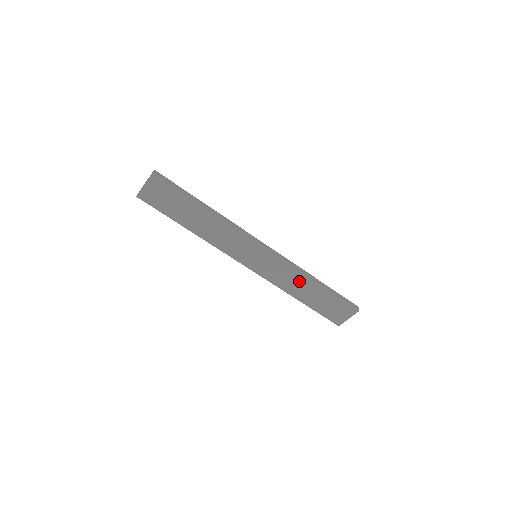
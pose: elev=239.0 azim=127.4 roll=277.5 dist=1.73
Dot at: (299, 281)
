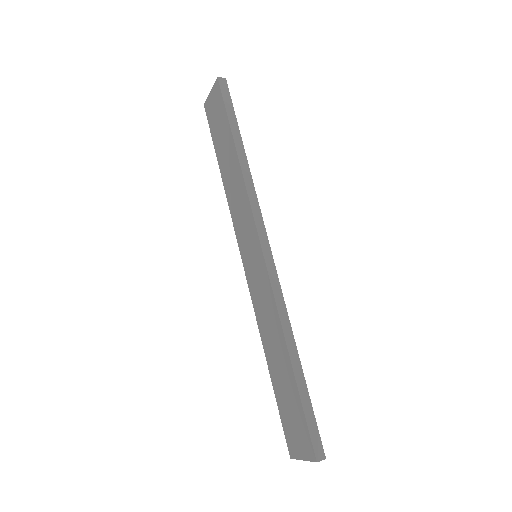
Dot at: (275, 333)
